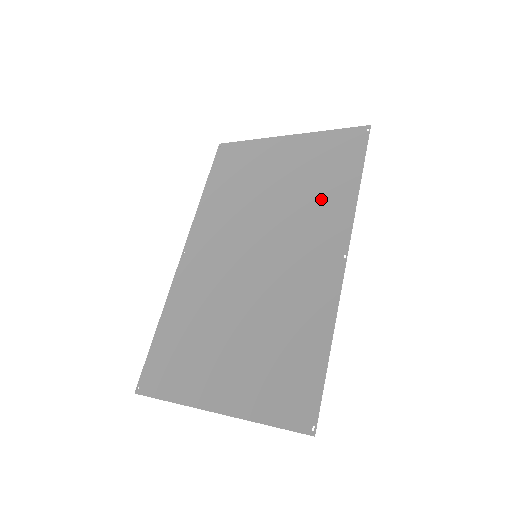
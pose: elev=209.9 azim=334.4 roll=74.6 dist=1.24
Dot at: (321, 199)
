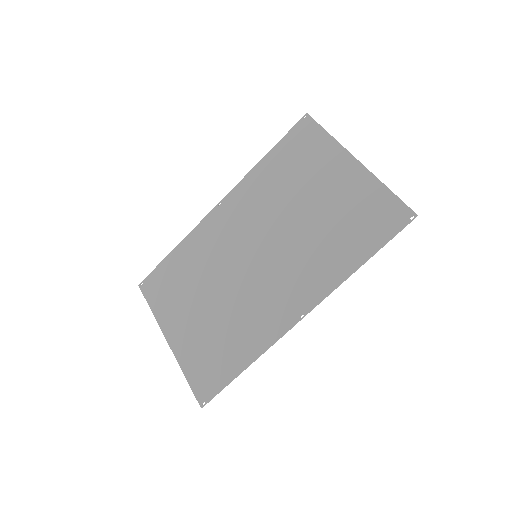
Dot at: (327, 252)
